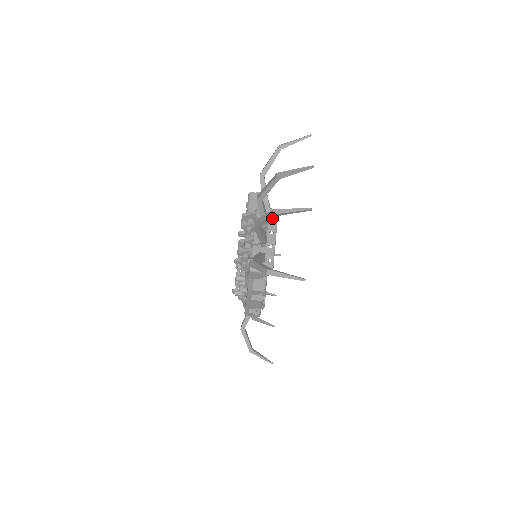
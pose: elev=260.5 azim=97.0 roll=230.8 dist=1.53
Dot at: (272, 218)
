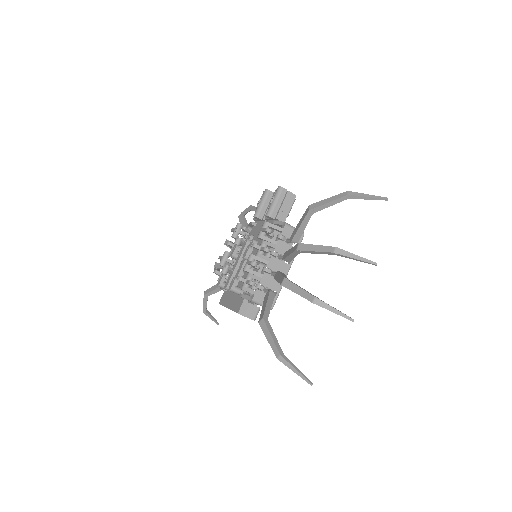
Dot at: (308, 299)
